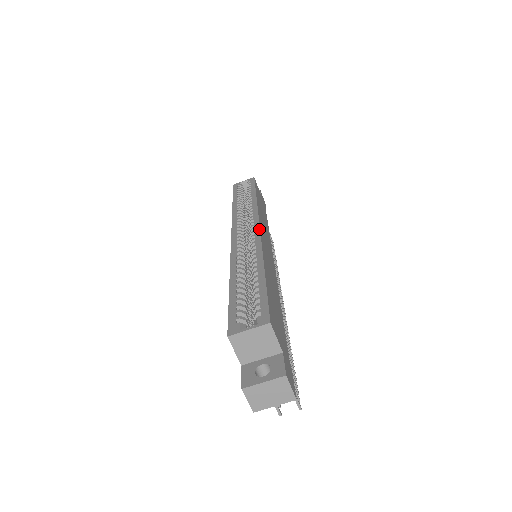
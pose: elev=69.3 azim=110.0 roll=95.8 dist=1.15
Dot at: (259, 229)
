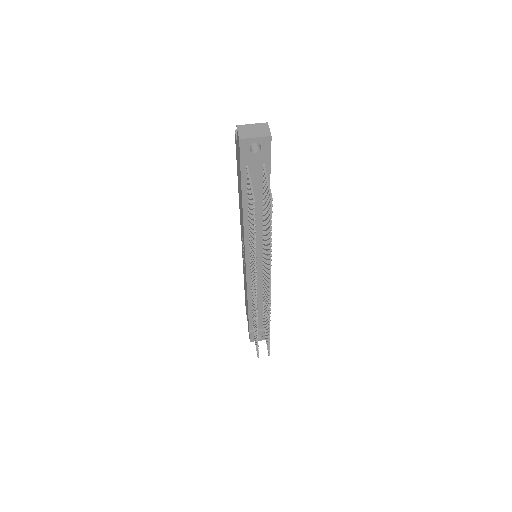
Dot at: occluded
